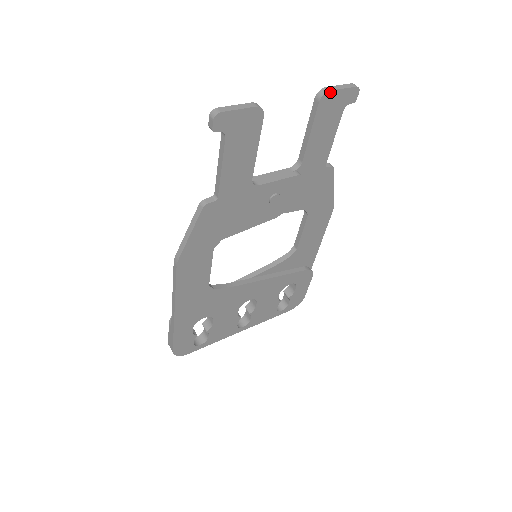
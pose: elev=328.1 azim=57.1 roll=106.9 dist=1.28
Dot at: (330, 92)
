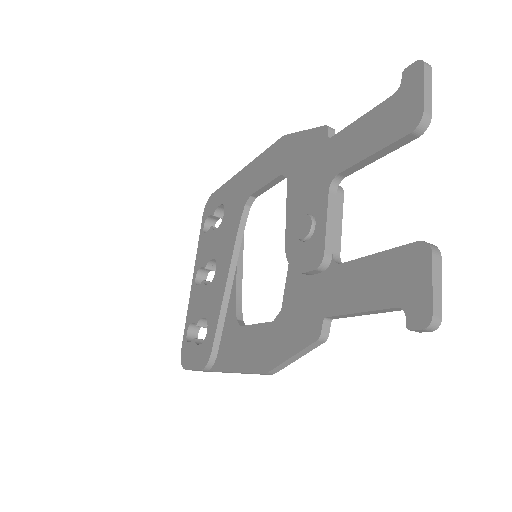
Dot at: (429, 115)
